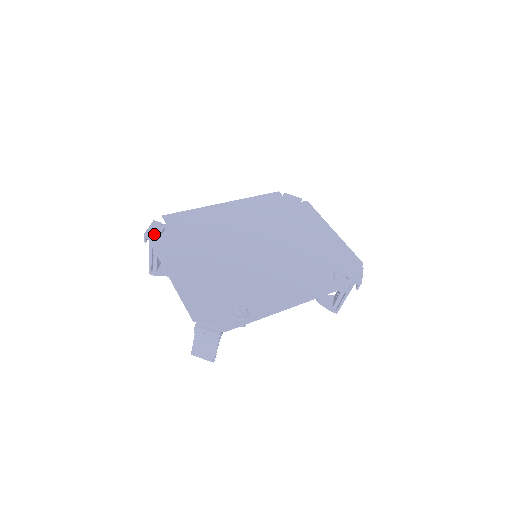
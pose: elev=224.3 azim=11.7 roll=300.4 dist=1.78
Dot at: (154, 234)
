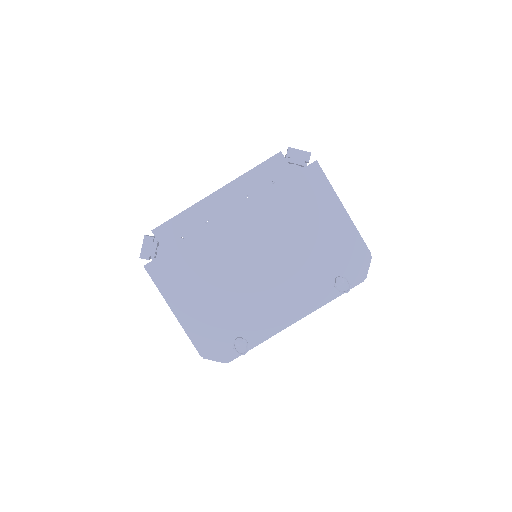
Dot at: (149, 256)
